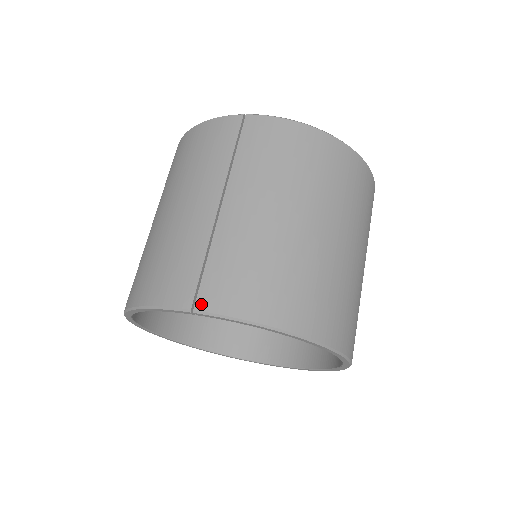
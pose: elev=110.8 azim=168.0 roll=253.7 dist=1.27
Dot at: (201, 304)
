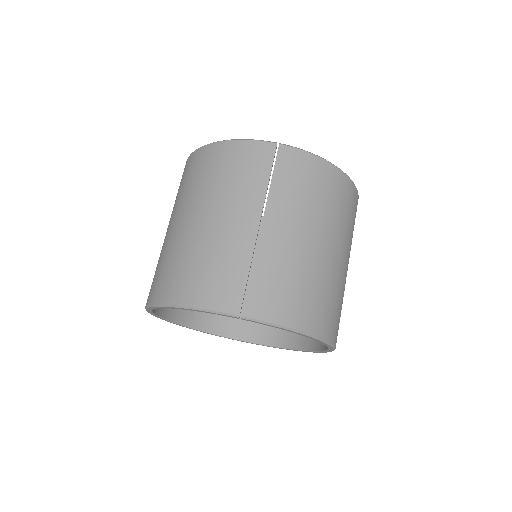
Dot at: (248, 312)
